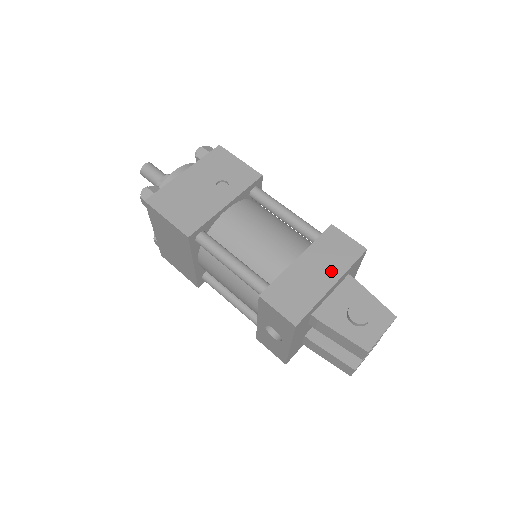
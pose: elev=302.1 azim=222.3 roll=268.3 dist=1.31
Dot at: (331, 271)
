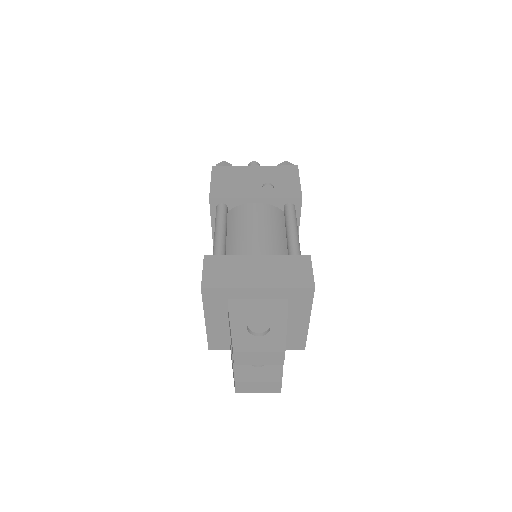
Dot at: (269, 279)
